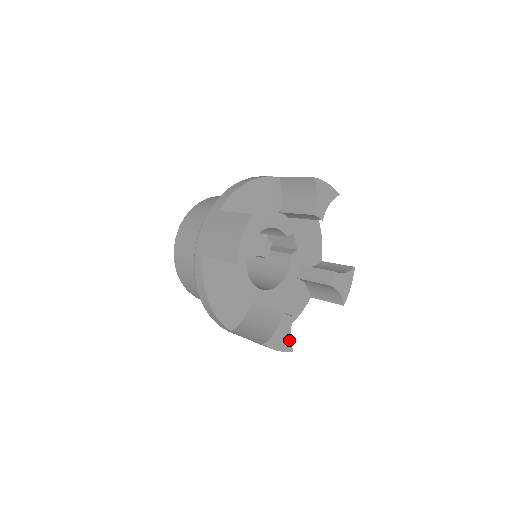
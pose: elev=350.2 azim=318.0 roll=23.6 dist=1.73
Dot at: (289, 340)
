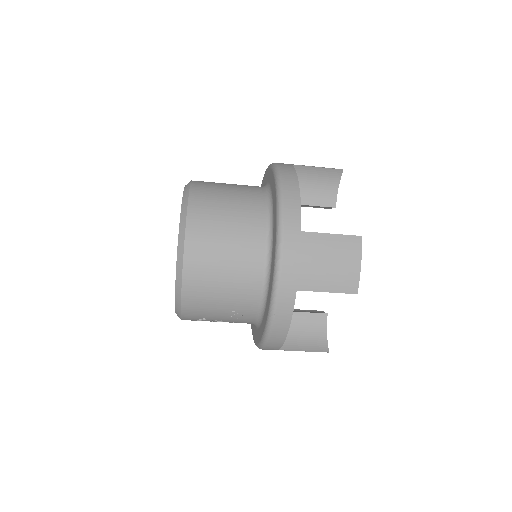
Dot at: occluded
